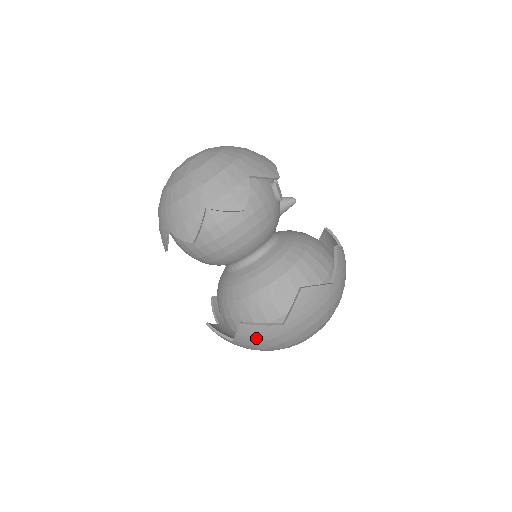
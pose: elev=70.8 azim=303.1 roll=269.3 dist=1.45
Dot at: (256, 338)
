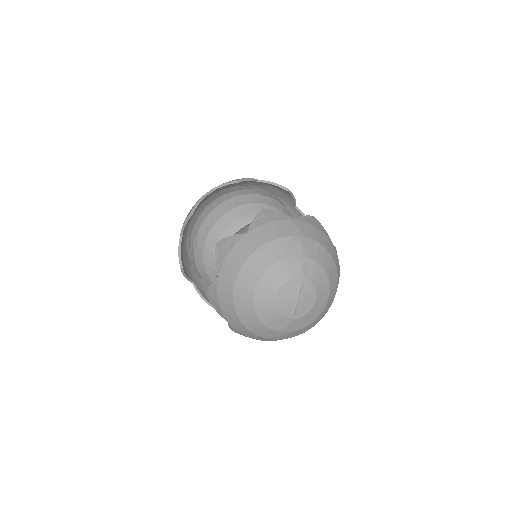
Dot at: occluded
